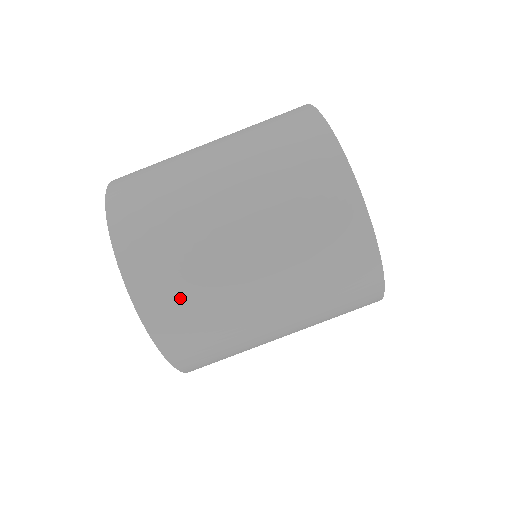
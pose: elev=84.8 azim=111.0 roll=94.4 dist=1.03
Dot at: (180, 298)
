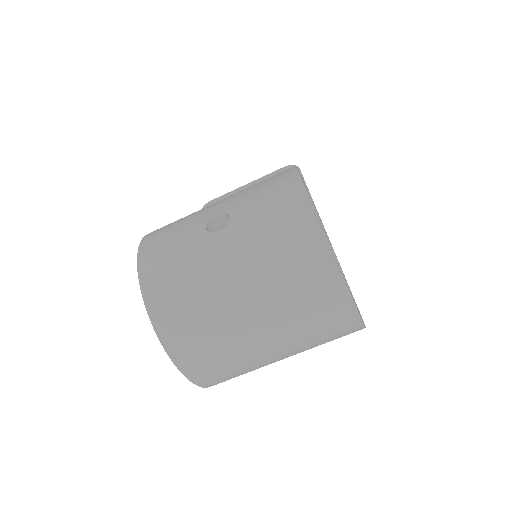
Dot at: (222, 372)
